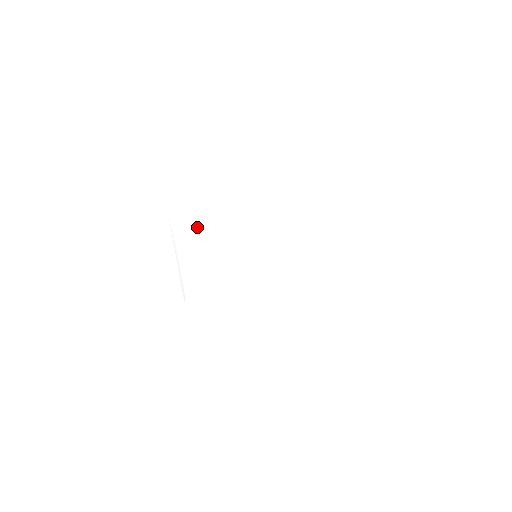
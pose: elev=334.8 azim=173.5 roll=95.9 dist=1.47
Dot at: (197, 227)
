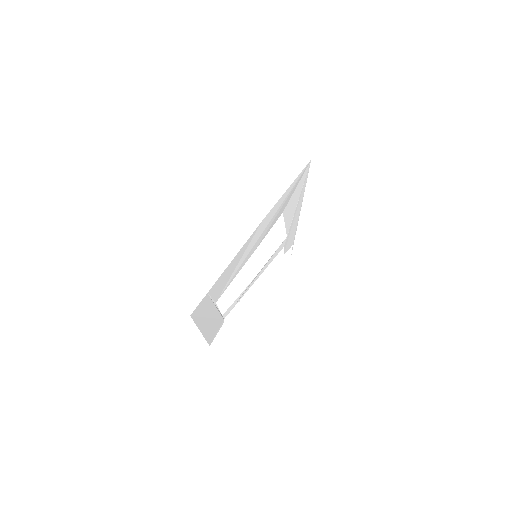
Dot at: (224, 280)
